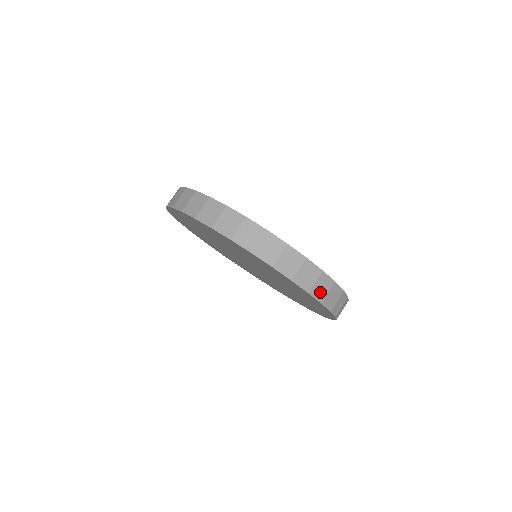
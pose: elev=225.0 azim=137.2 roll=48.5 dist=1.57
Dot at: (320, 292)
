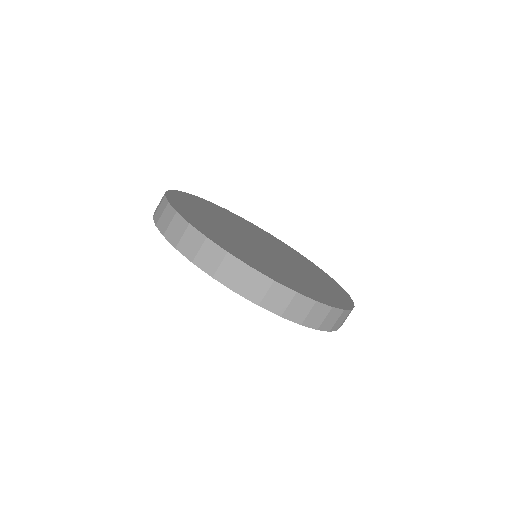
Dot at: (297, 314)
